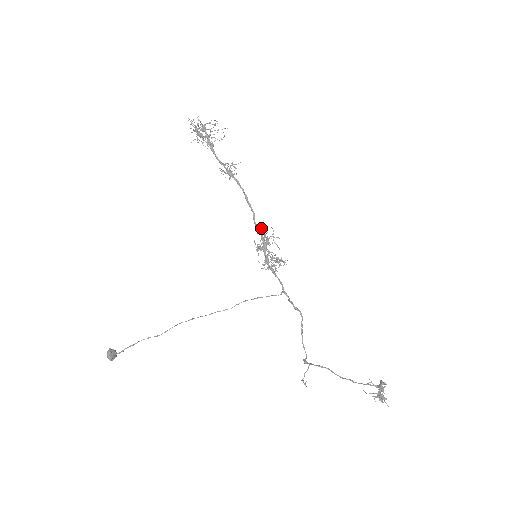
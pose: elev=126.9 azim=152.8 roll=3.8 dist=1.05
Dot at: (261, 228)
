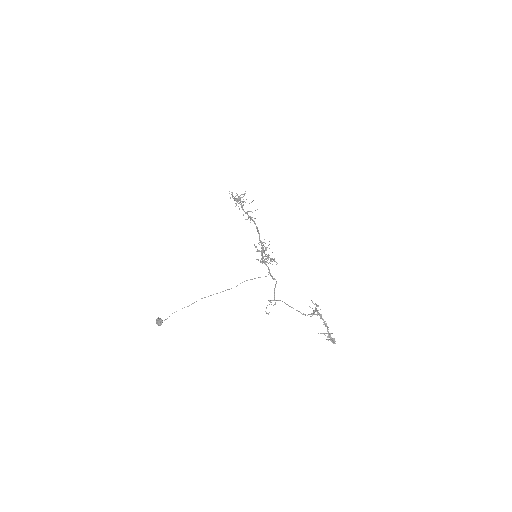
Dot at: (262, 242)
